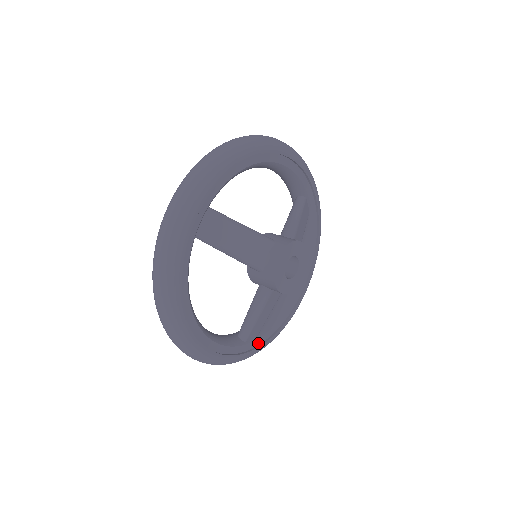
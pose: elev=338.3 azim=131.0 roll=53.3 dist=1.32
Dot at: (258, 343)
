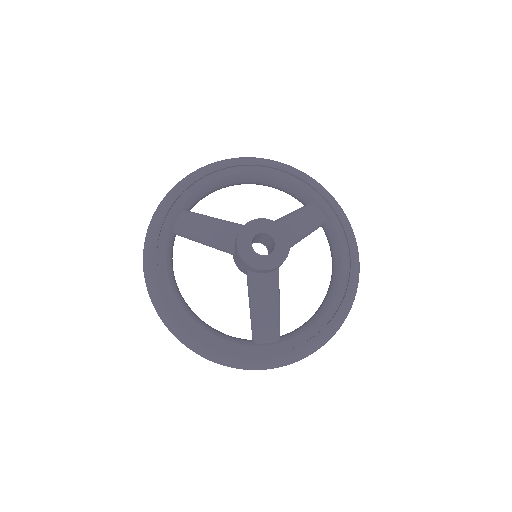
Dot at: (279, 349)
